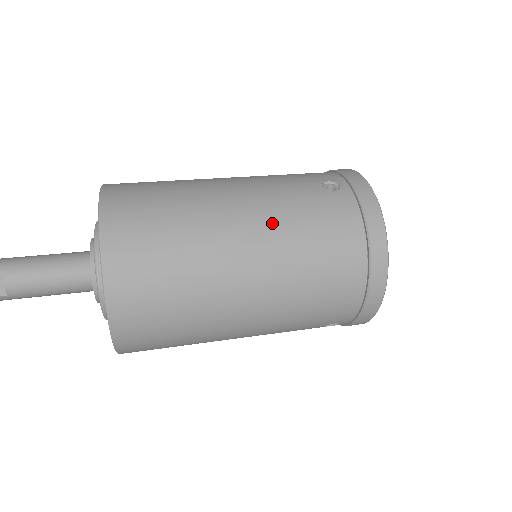
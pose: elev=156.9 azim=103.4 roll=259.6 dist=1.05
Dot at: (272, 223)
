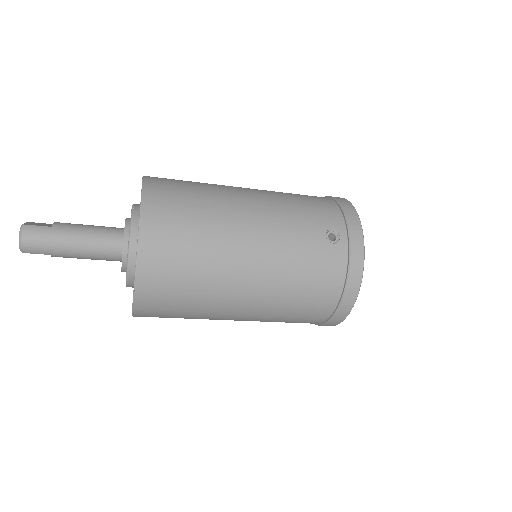
Dot at: occluded
